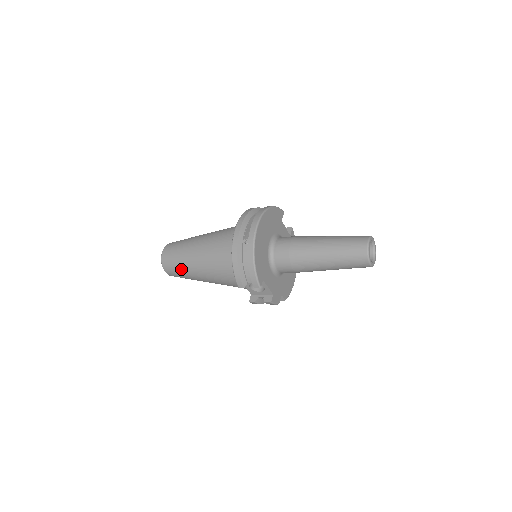
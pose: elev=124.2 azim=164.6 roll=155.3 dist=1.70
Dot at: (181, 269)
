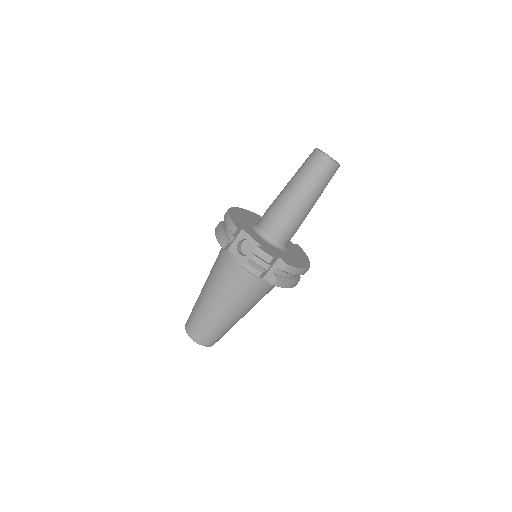
Dot at: (197, 312)
